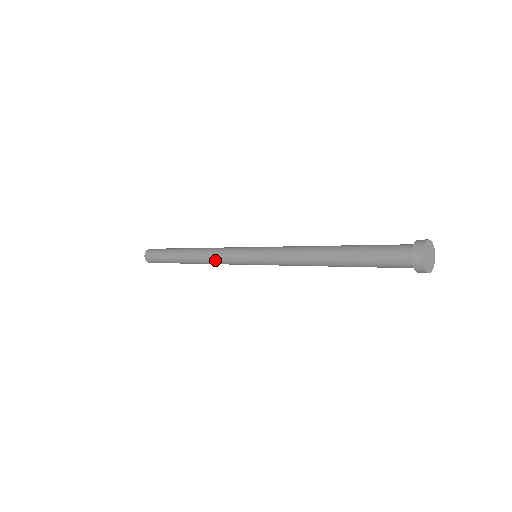
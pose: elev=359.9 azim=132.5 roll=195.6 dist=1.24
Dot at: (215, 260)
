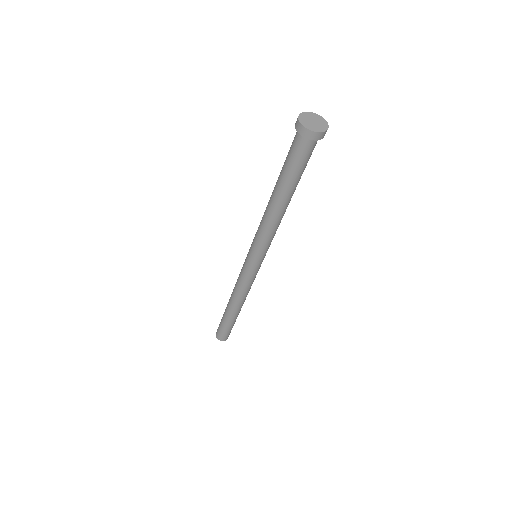
Dot at: (238, 285)
